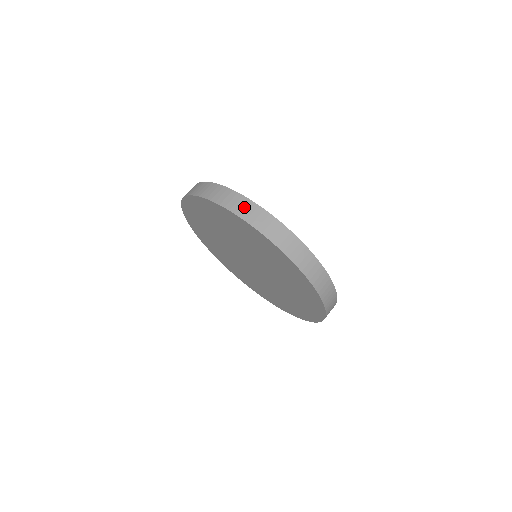
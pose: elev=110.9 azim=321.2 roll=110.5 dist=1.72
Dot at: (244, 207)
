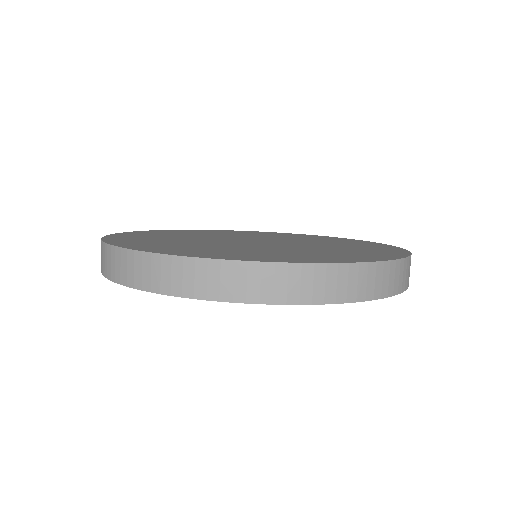
Dot at: (253, 282)
